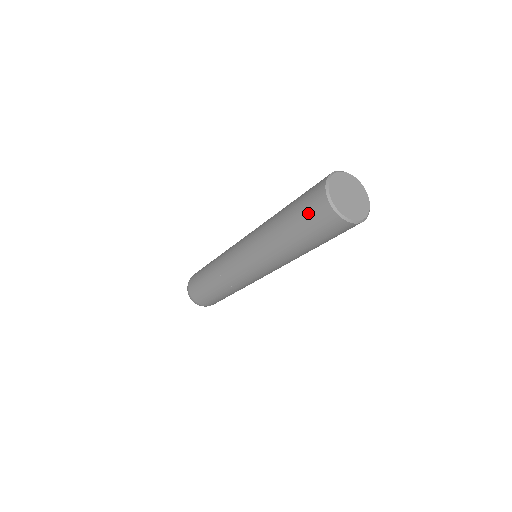
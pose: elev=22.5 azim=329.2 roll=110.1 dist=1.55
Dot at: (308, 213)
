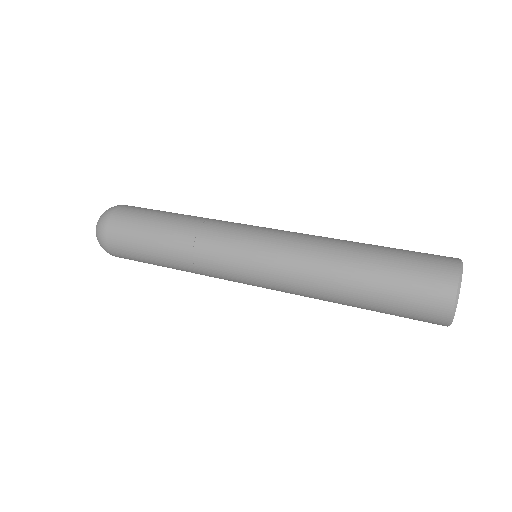
Dot at: (411, 306)
